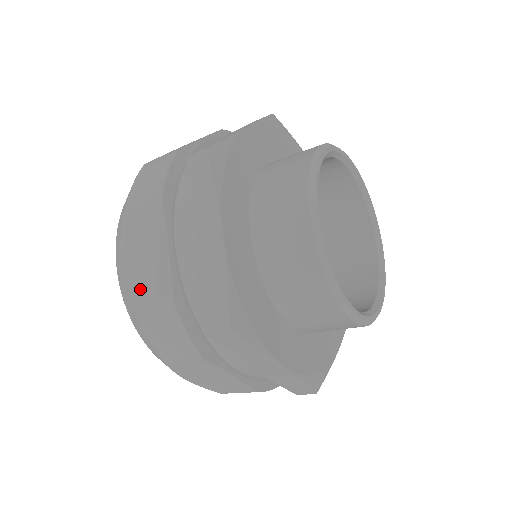
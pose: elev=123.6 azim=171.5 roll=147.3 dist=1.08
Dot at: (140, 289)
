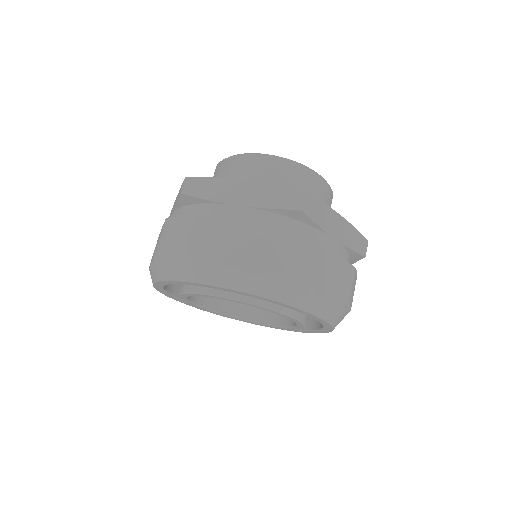
Dot at: (247, 254)
